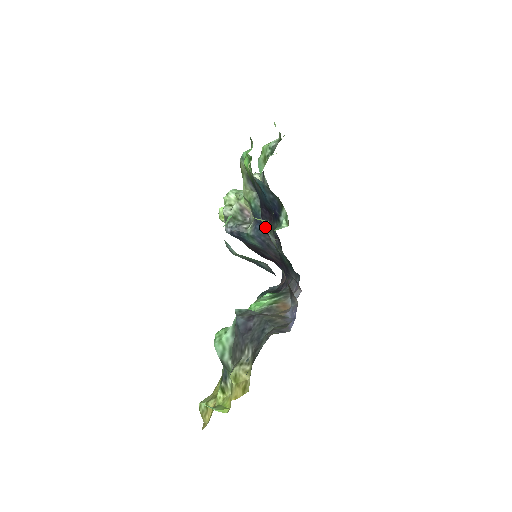
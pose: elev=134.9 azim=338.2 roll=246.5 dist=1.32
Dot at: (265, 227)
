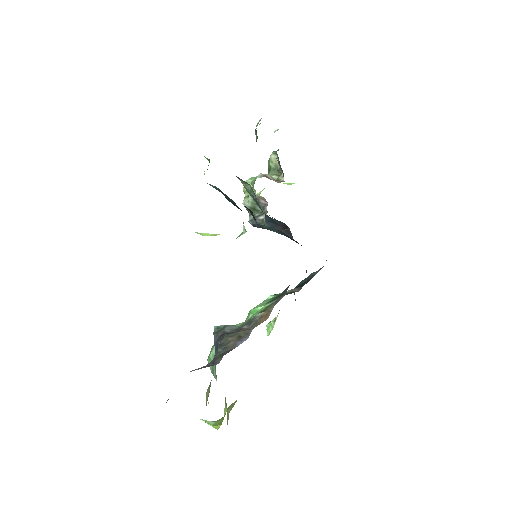
Dot at: occluded
